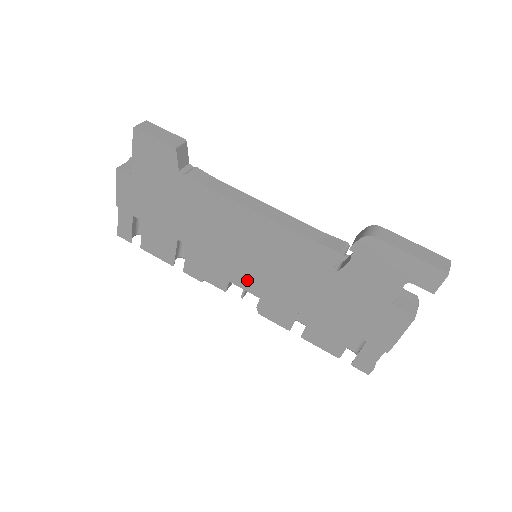
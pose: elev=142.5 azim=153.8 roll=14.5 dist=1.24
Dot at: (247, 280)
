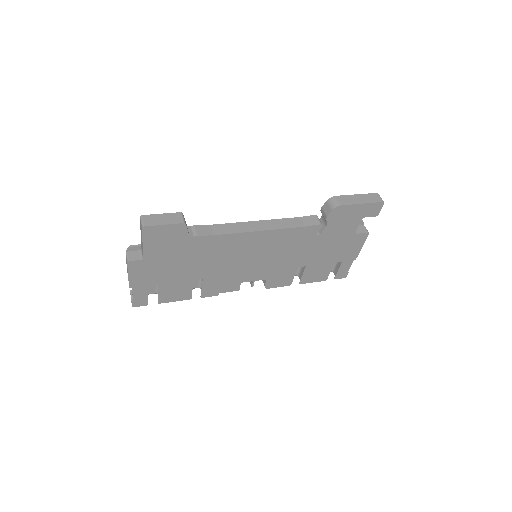
Dot at: (255, 274)
